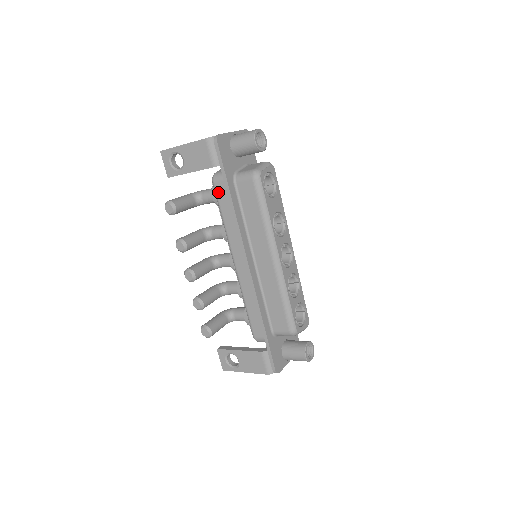
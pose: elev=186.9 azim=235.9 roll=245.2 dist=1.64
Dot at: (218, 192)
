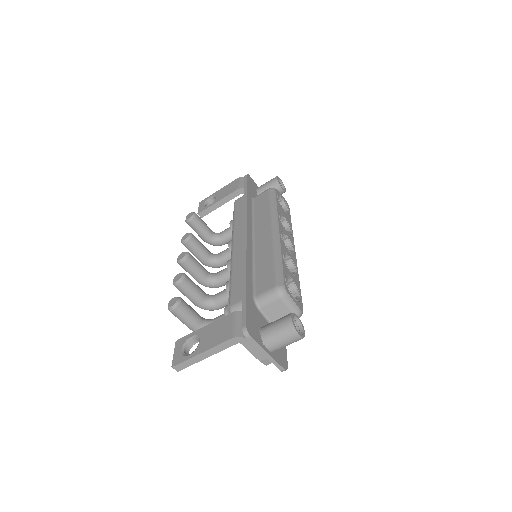
Dot at: (236, 205)
